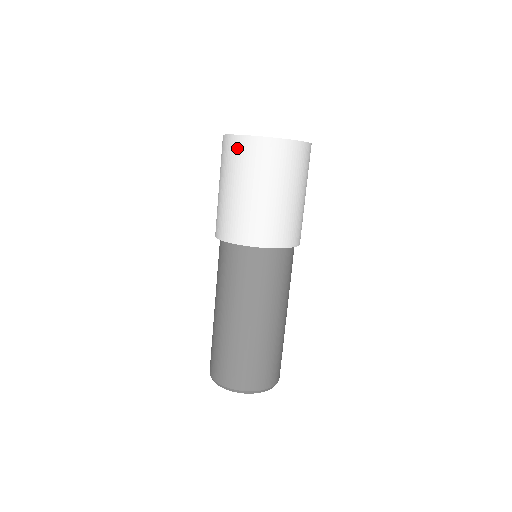
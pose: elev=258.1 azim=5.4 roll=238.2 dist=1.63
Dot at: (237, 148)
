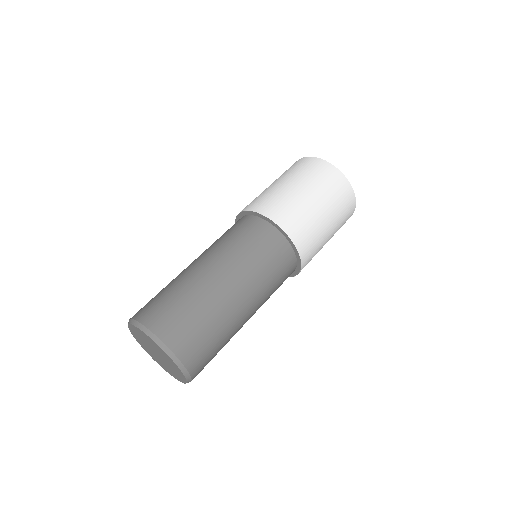
Dot at: (301, 162)
